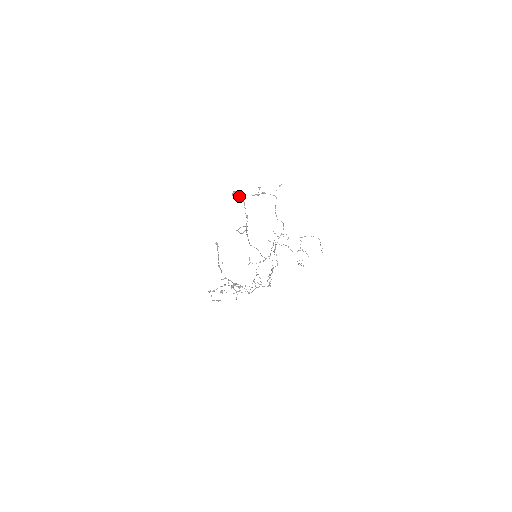
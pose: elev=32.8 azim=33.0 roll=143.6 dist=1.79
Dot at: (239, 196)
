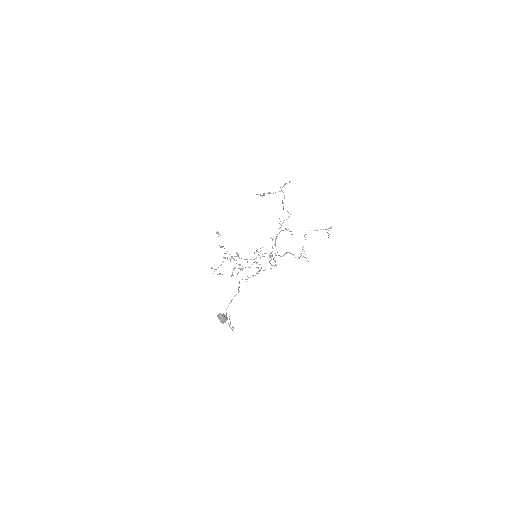
Dot at: (223, 321)
